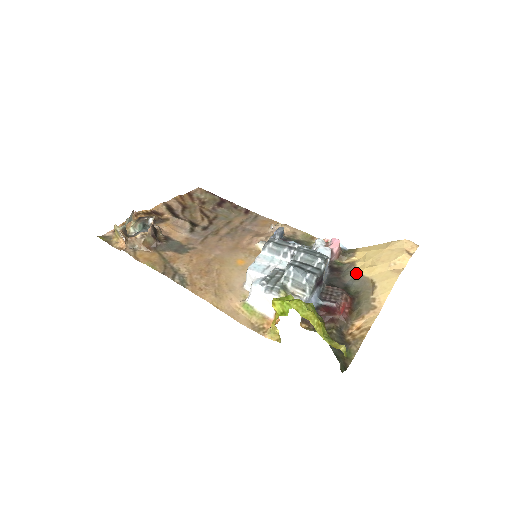
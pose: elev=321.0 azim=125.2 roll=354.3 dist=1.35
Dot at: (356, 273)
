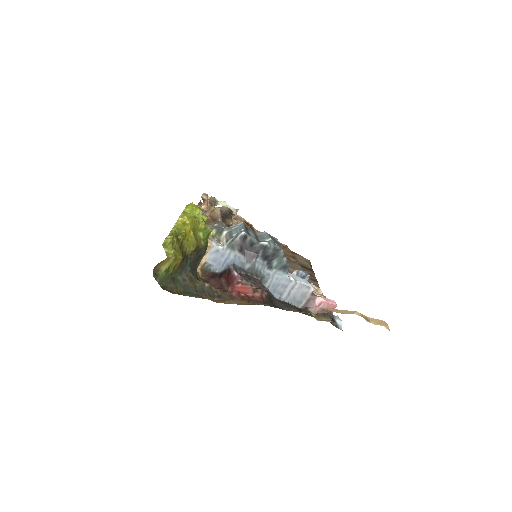
Dot at: occluded
